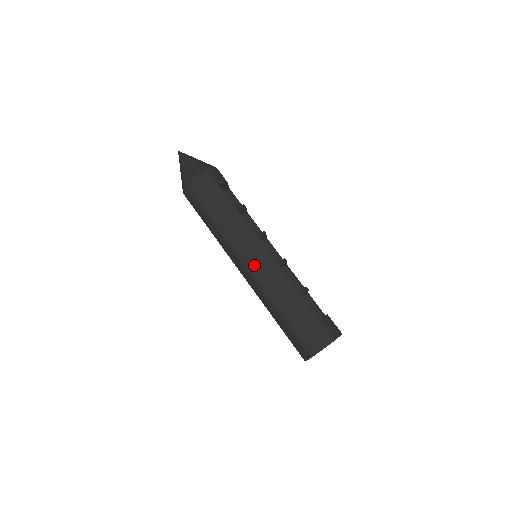
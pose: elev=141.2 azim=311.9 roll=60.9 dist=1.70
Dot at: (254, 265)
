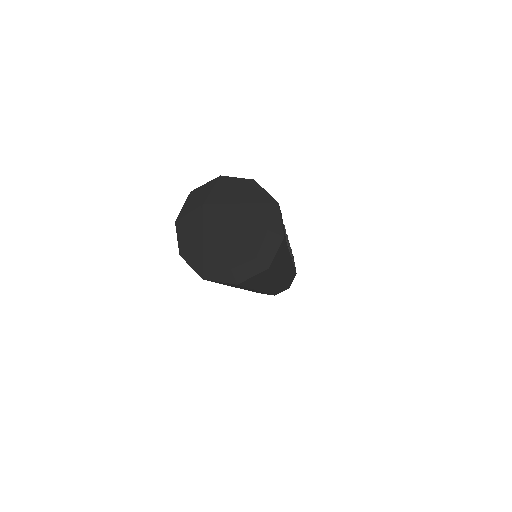
Dot at: (275, 286)
